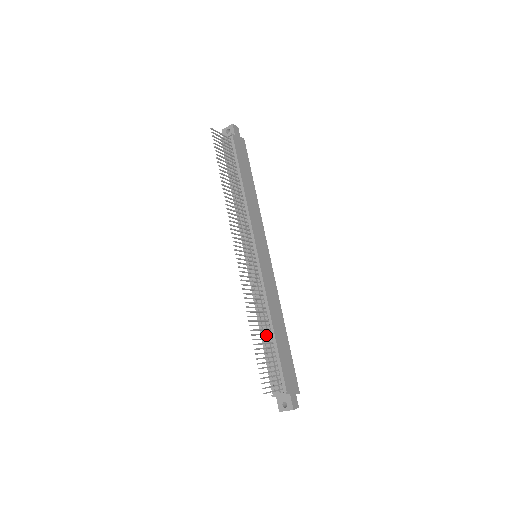
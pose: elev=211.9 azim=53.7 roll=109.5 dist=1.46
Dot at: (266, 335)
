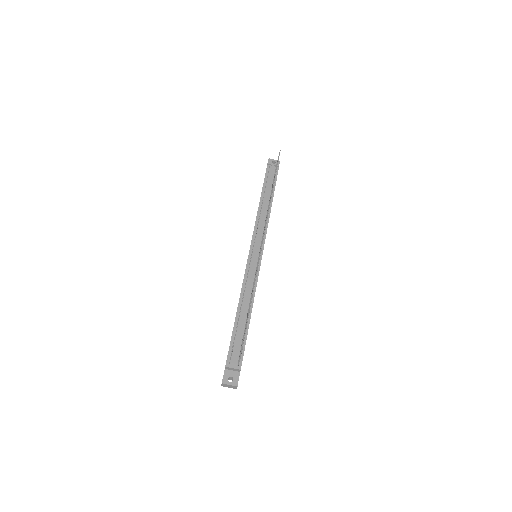
Dot at: (243, 316)
